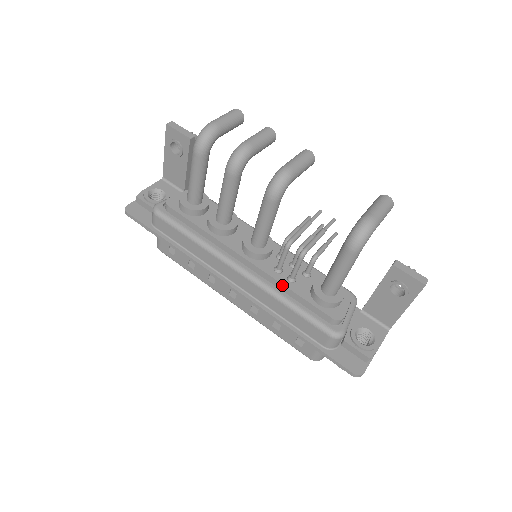
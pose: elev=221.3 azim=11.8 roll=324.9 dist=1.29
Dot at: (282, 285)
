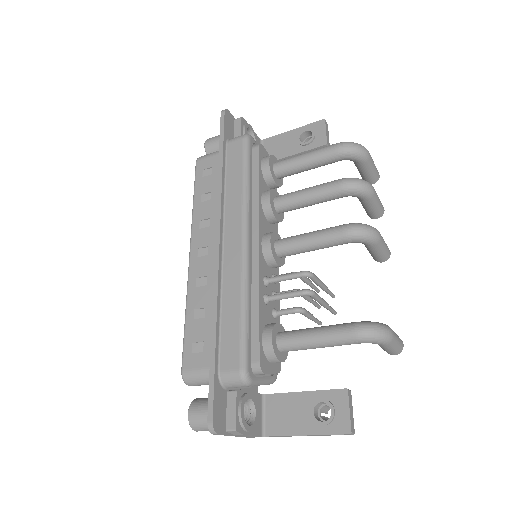
Dot at: (258, 291)
